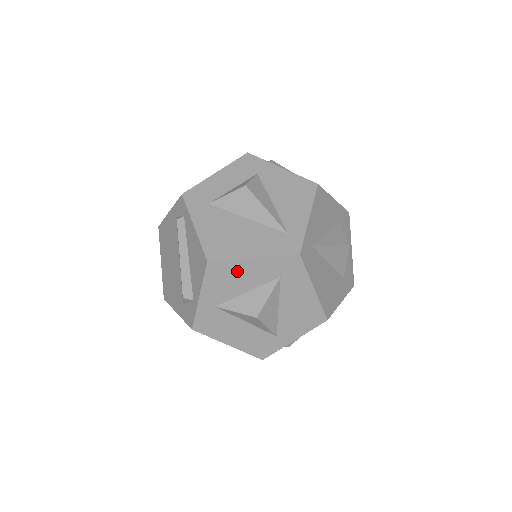
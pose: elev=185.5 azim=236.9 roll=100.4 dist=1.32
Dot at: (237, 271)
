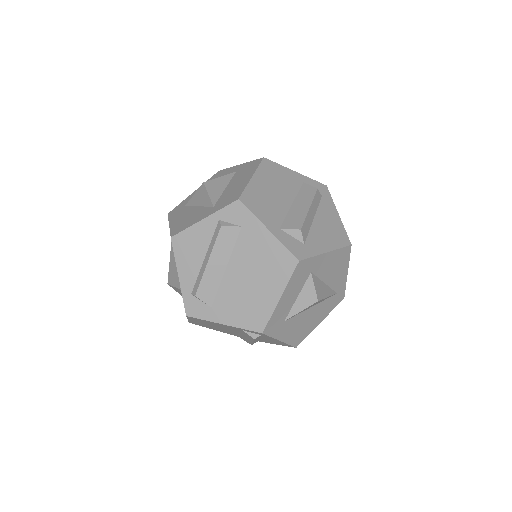
Dot at: occluded
